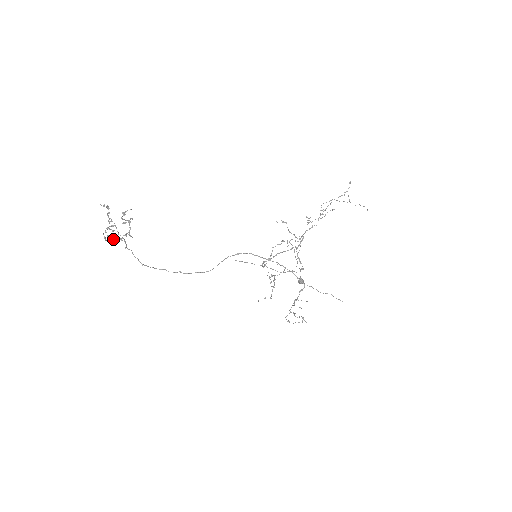
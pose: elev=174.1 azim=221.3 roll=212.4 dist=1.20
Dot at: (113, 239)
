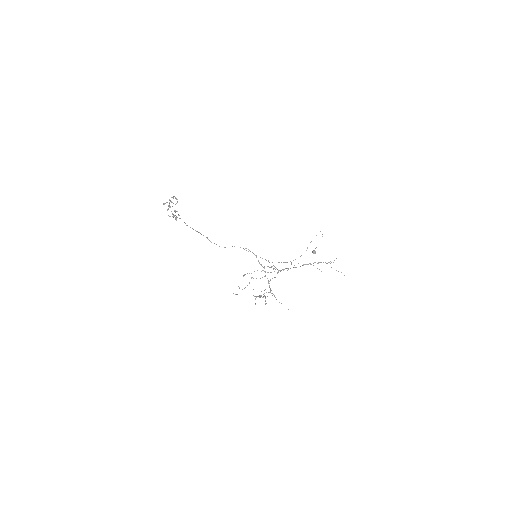
Dot at: (168, 215)
